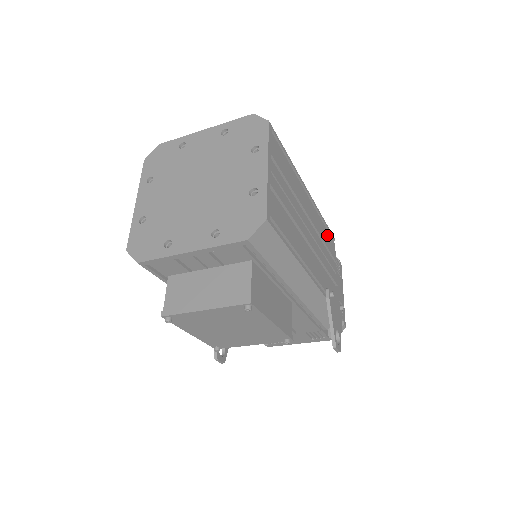
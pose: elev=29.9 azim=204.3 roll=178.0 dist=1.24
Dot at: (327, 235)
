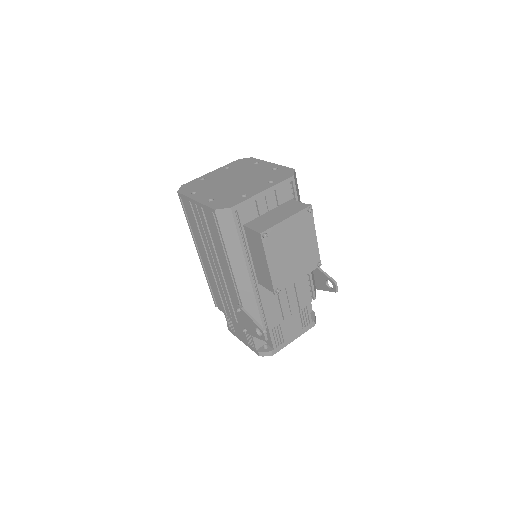
Dot at: occluded
